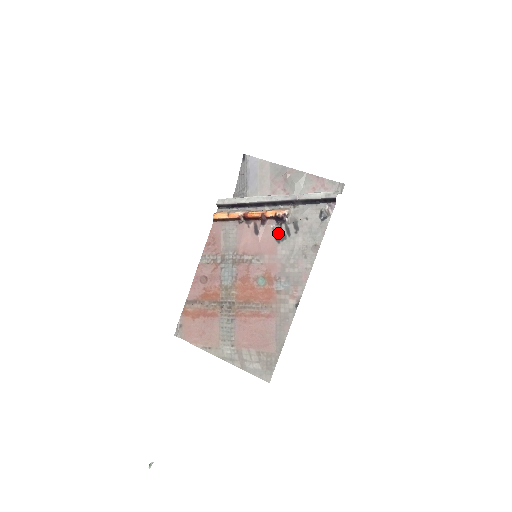
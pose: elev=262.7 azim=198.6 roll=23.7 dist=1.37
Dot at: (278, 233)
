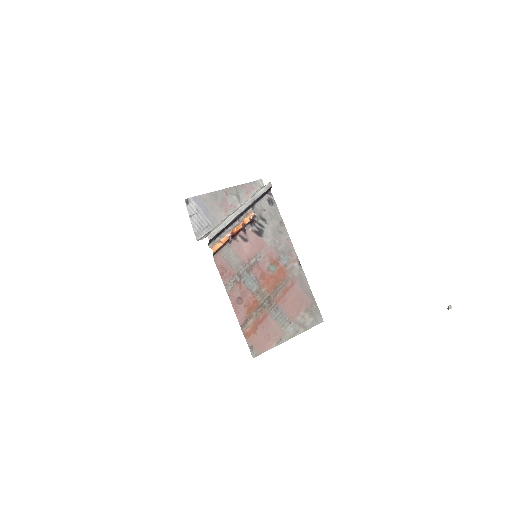
Dot at: (257, 231)
